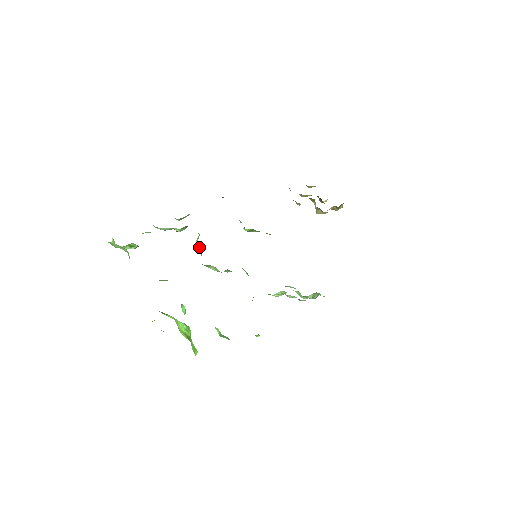
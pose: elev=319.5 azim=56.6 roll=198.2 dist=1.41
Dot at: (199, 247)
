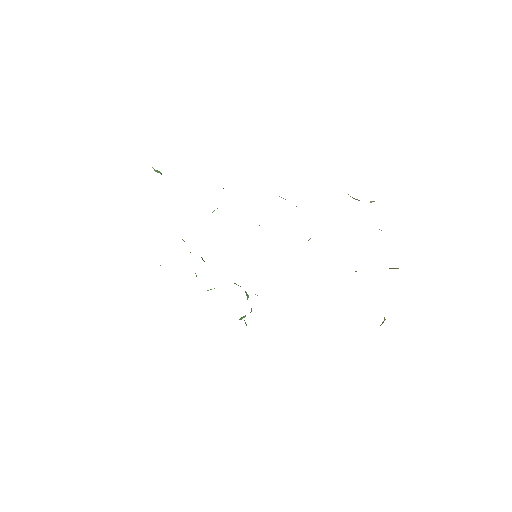
Dot at: occluded
